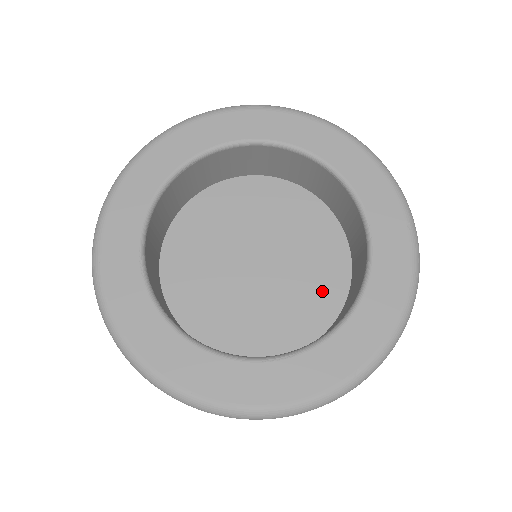
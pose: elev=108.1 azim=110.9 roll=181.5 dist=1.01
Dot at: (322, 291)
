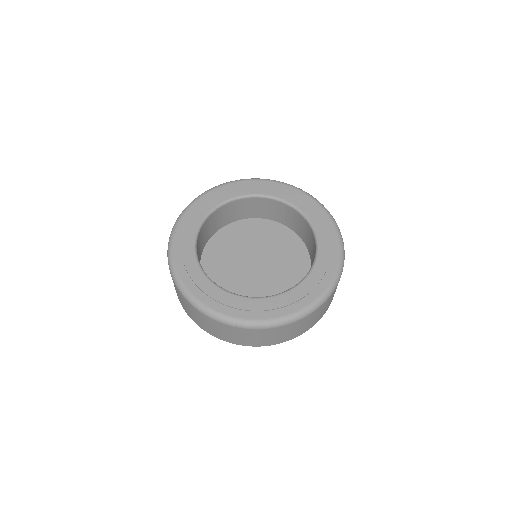
Dot at: (288, 286)
